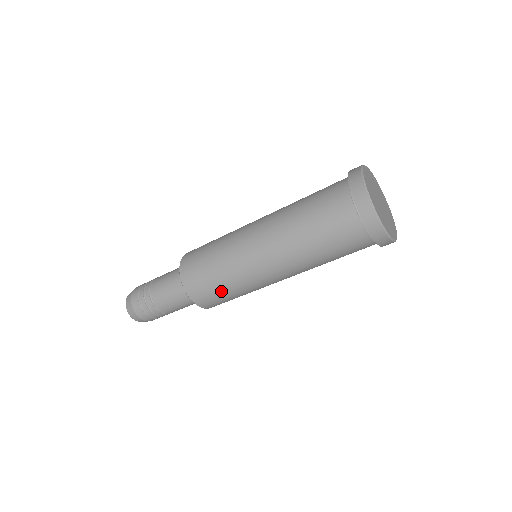
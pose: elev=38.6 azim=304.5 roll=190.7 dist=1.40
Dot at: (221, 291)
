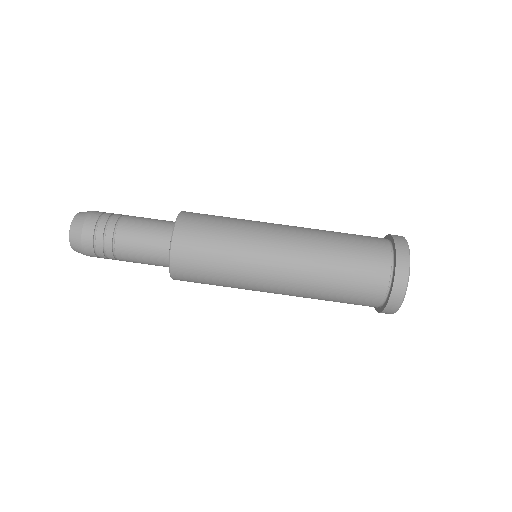
Dot at: (215, 233)
